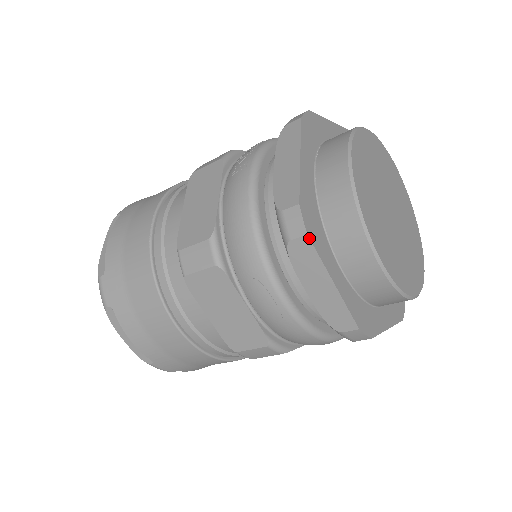
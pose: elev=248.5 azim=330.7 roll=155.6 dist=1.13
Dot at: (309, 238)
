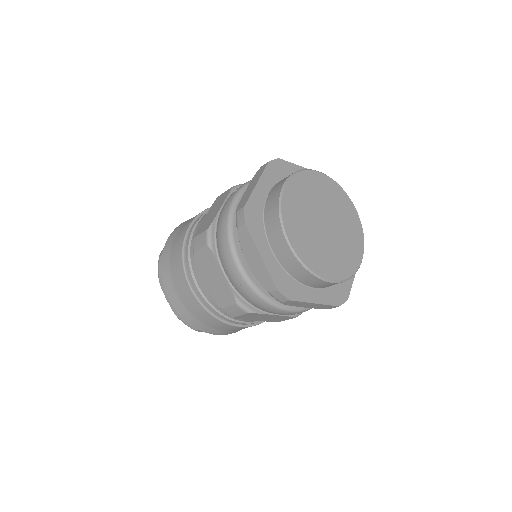
Dot at: (246, 226)
